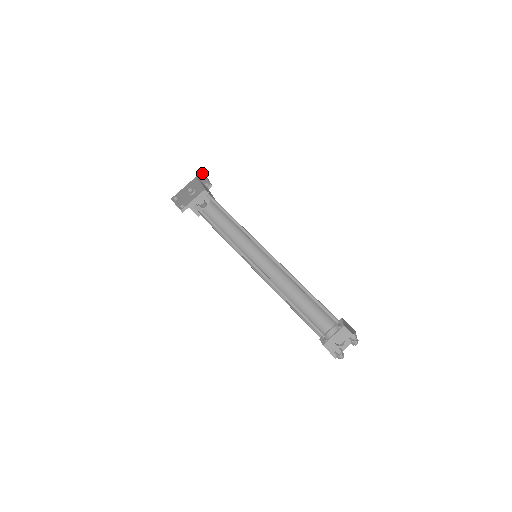
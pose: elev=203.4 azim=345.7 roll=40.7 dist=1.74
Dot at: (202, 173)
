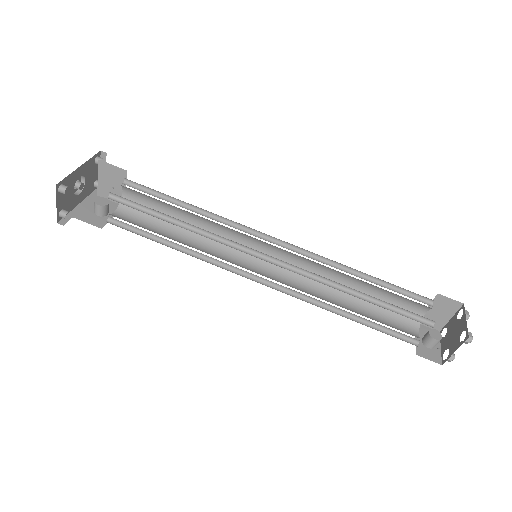
Dot at: (98, 155)
